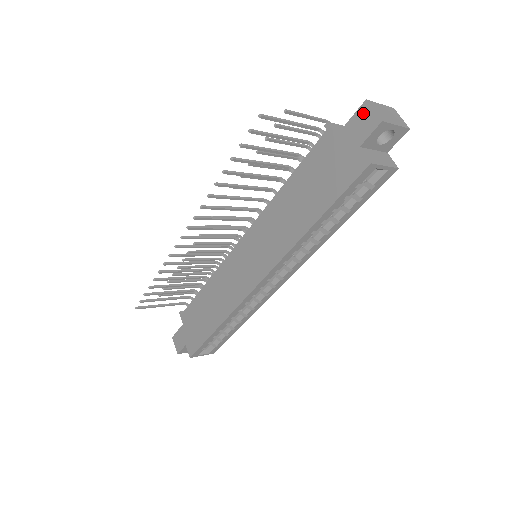
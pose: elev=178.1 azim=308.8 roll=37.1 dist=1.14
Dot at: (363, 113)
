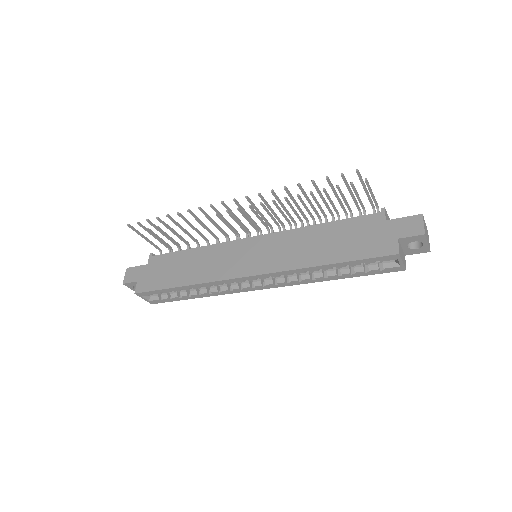
Dot at: (415, 220)
